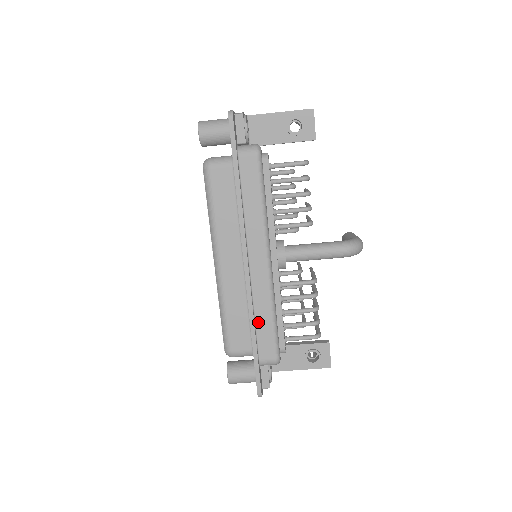
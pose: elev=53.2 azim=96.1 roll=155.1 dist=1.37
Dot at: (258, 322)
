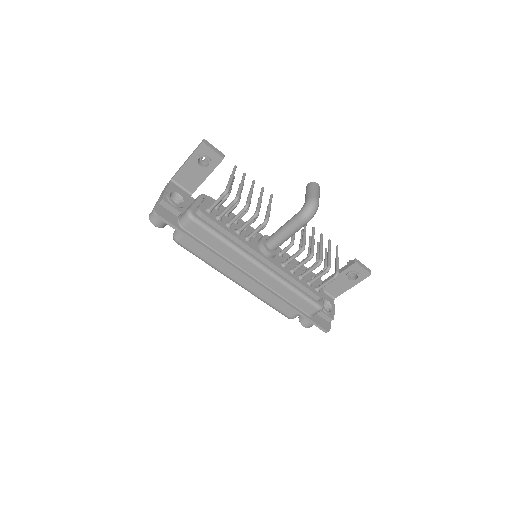
Dot at: (287, 298)
